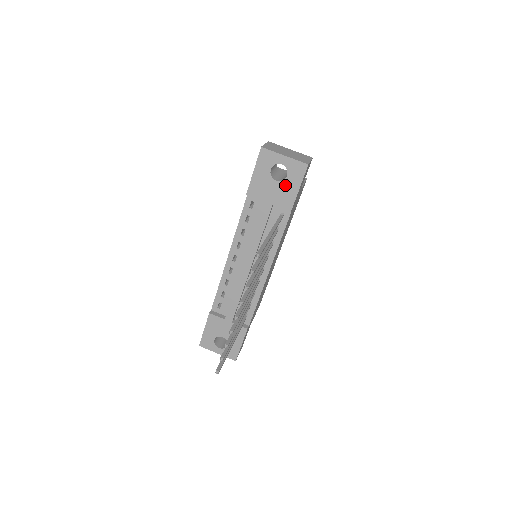
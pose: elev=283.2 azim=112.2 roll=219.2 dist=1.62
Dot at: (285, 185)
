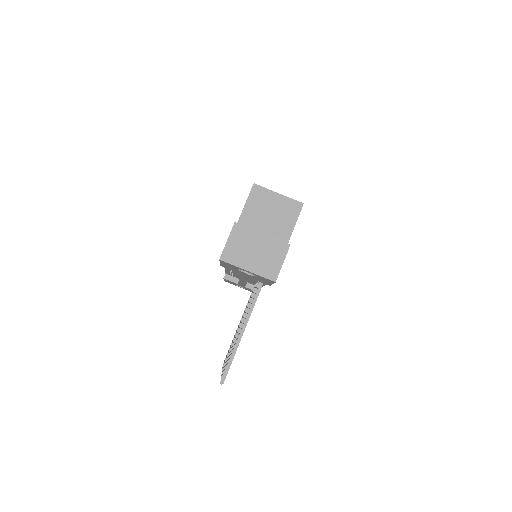
Dot at: (257, 278)
